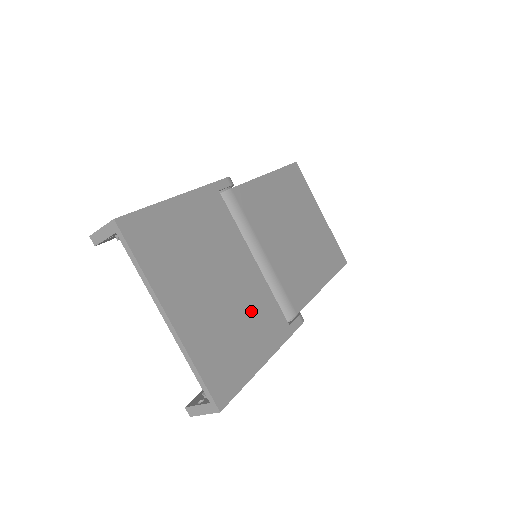
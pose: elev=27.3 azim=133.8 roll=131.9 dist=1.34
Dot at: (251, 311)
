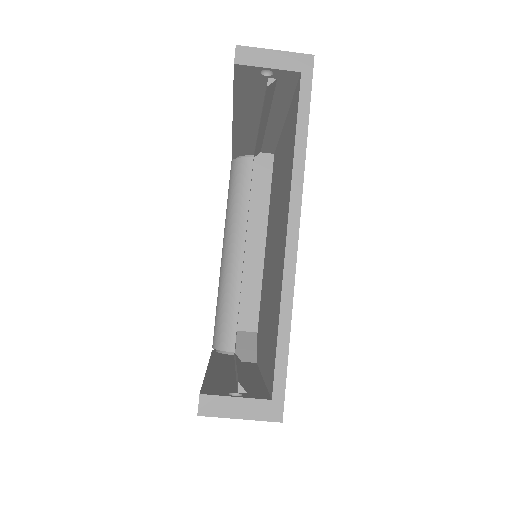
Dot at: occluded
